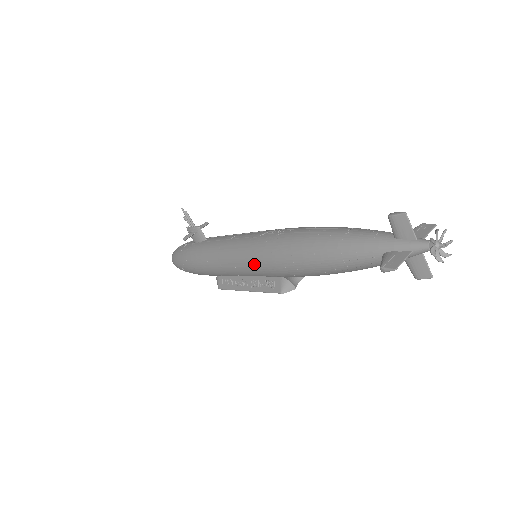
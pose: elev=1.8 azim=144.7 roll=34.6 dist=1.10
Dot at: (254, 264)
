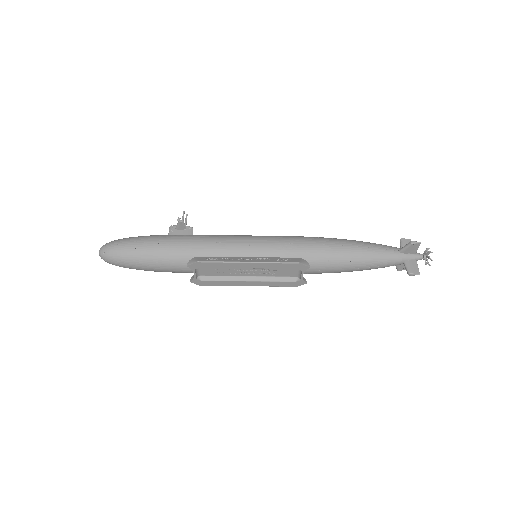
Dot at: (280, 241)
